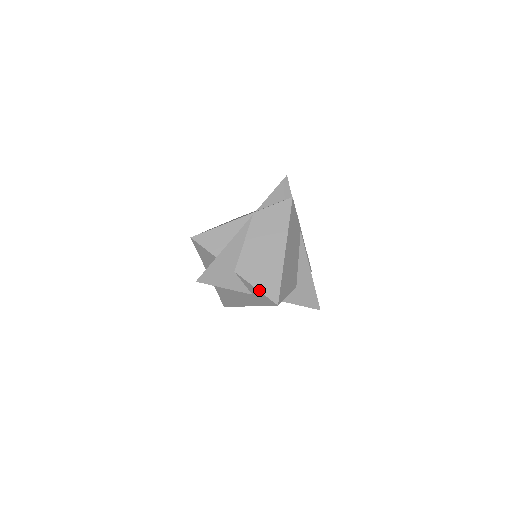
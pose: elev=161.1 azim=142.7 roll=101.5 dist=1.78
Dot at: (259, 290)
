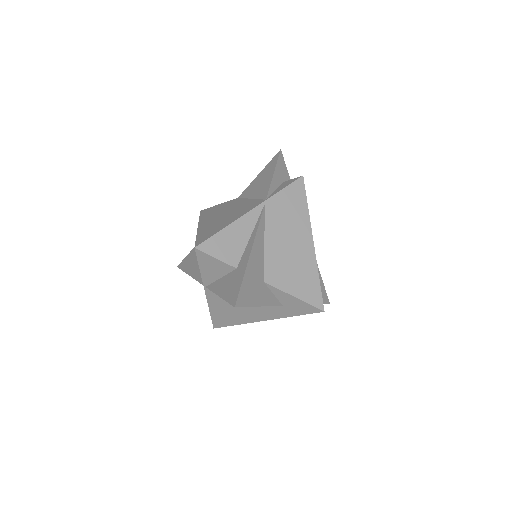
Dot at: (299, 298)
